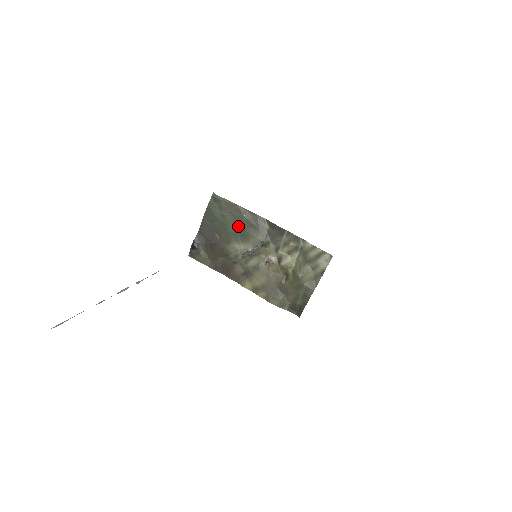
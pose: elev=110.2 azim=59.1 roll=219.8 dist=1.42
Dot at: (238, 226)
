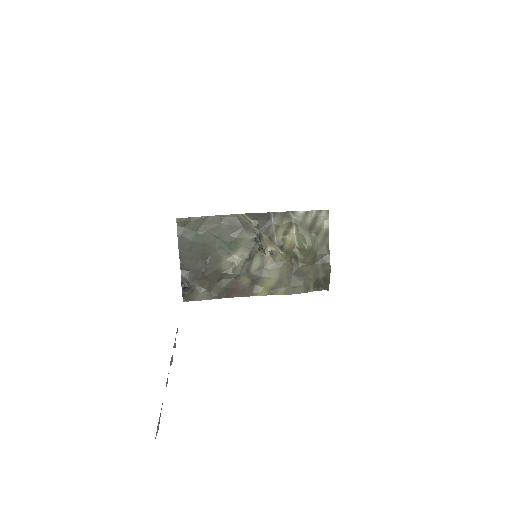
Dot at: (221, 237)
